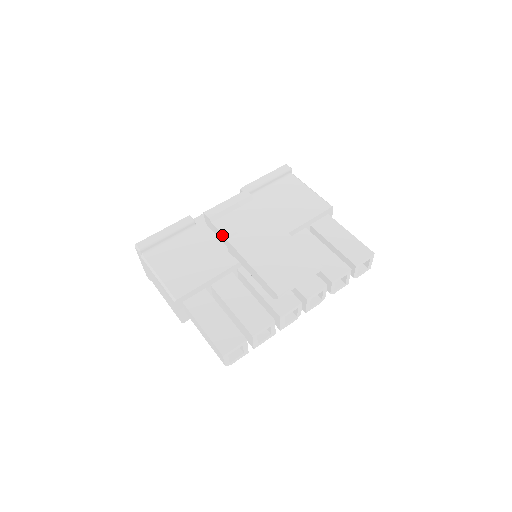
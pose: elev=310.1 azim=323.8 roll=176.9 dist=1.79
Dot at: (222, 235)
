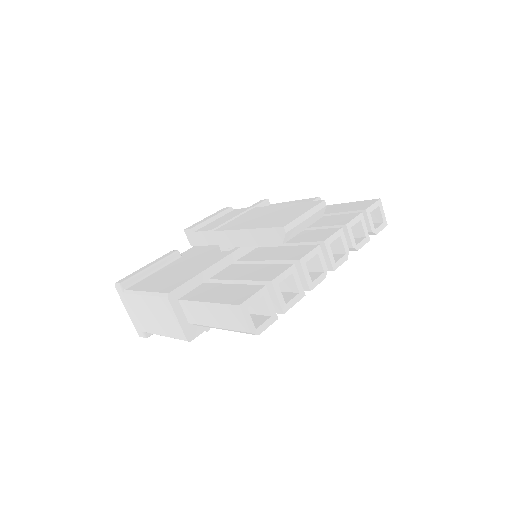
Dot at: (207, 232)
